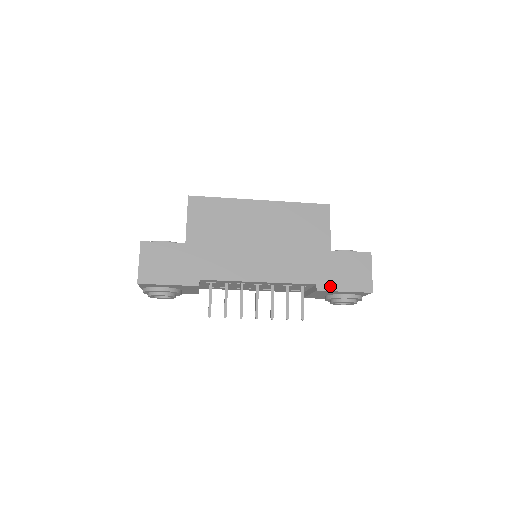
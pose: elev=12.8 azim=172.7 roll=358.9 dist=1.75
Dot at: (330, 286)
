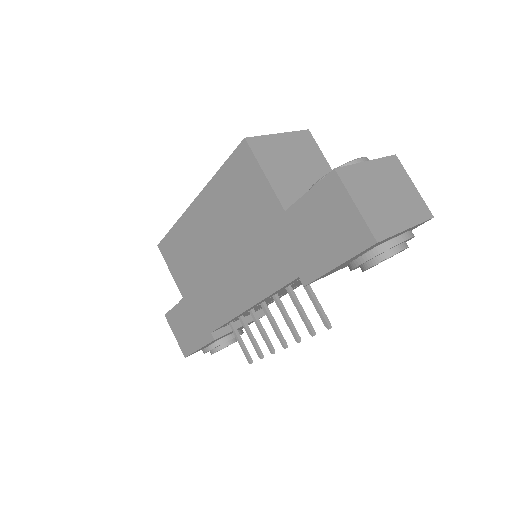
Dot at: (314, 269)
